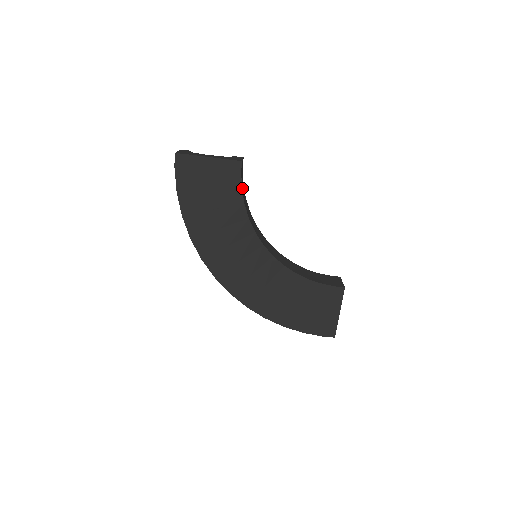
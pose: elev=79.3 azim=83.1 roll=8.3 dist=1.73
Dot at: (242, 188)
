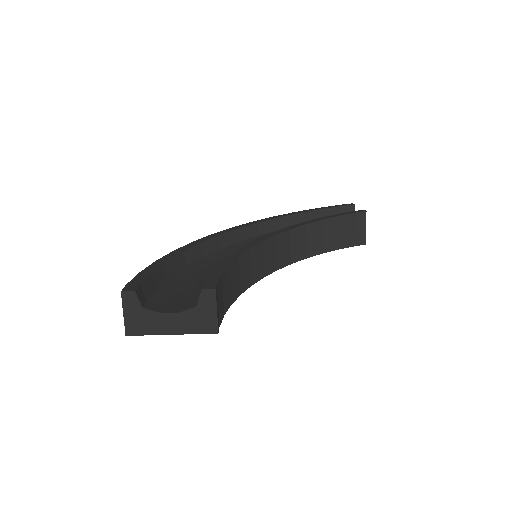
Dot at: (224, 305)
